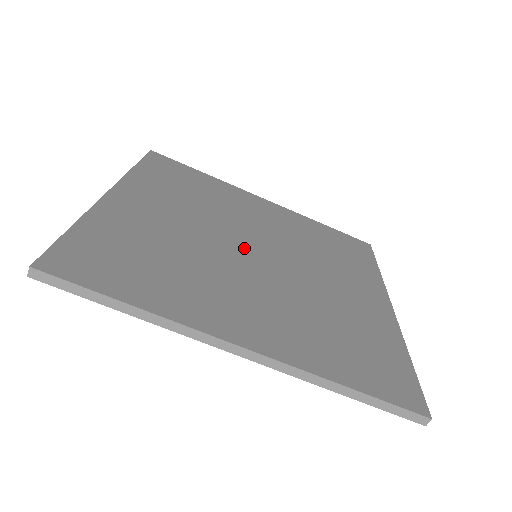
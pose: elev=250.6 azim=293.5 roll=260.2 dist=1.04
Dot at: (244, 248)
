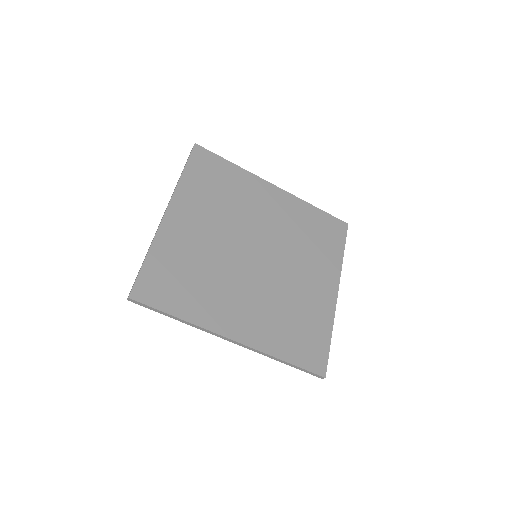
Dot at: (249, 253)
